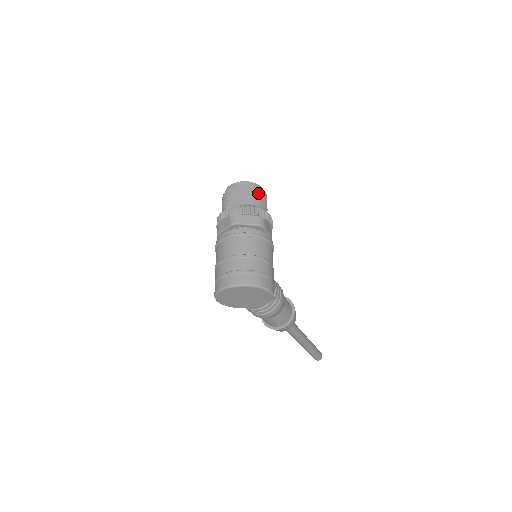
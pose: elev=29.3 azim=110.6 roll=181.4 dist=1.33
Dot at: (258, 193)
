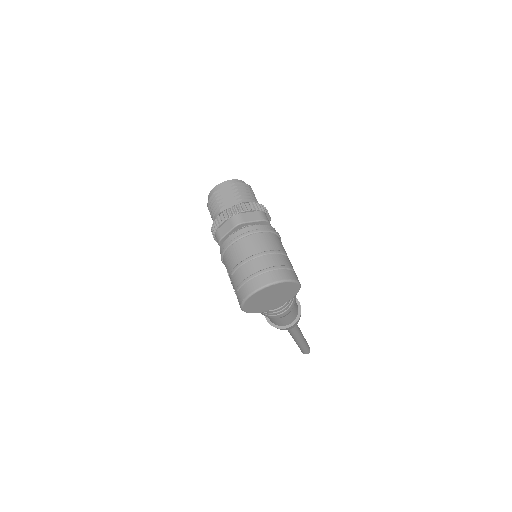
Dot at: (247, 189)
